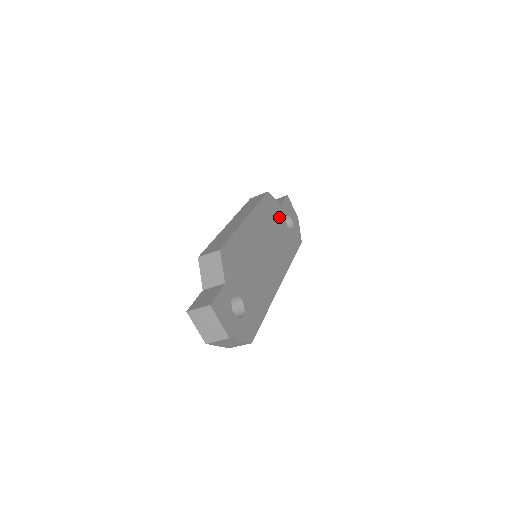
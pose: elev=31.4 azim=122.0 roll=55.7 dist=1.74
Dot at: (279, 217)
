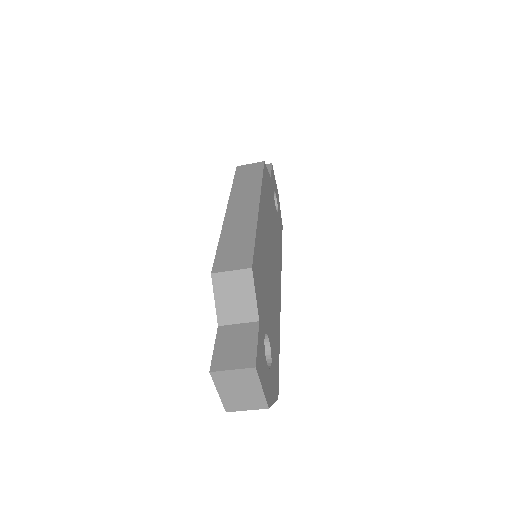
Dot at: (271, 197)
